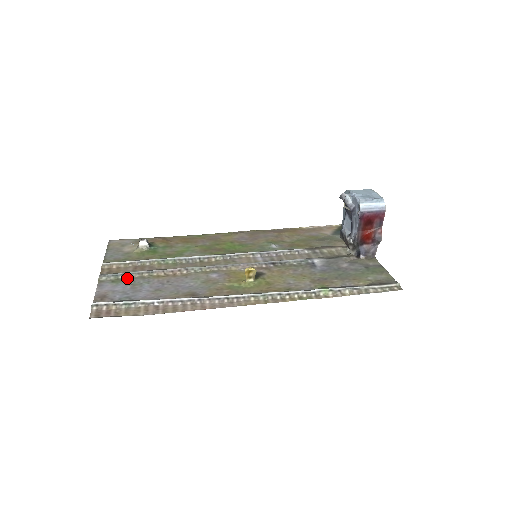
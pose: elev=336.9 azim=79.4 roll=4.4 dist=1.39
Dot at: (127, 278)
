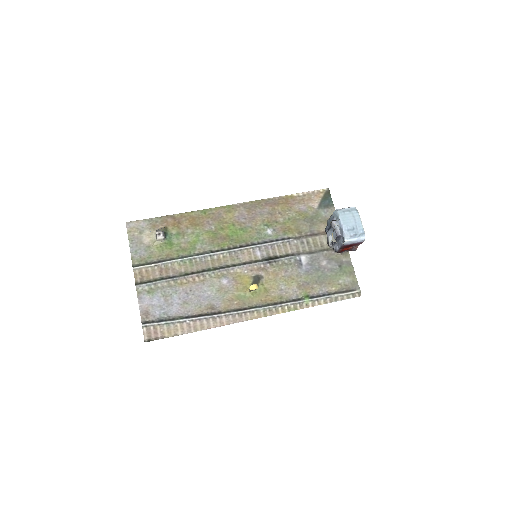
Dot at: (158, 287)
